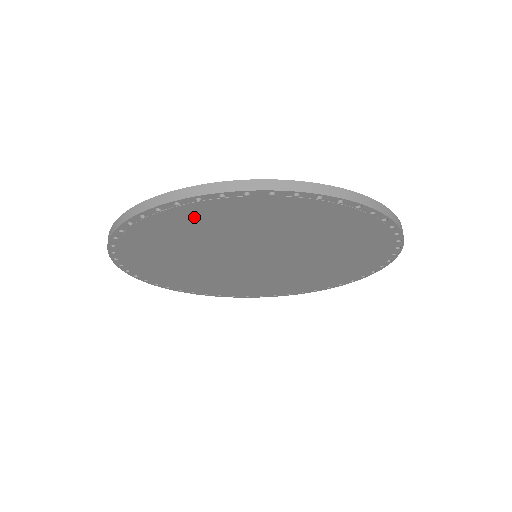
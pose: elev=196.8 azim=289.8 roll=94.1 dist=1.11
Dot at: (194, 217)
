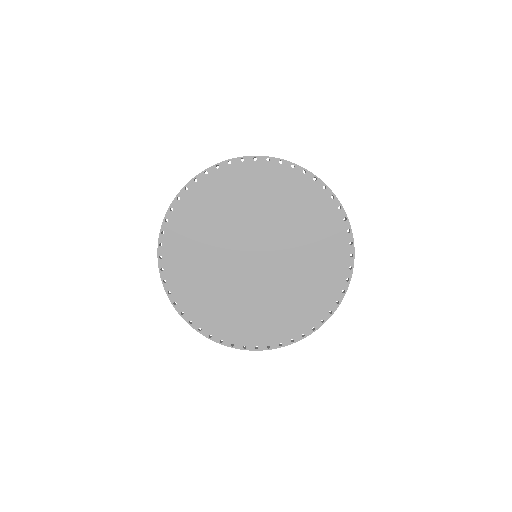
Dot at: (199, 202)
